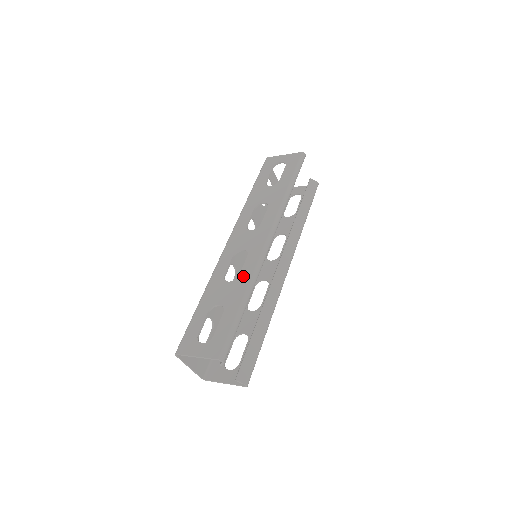
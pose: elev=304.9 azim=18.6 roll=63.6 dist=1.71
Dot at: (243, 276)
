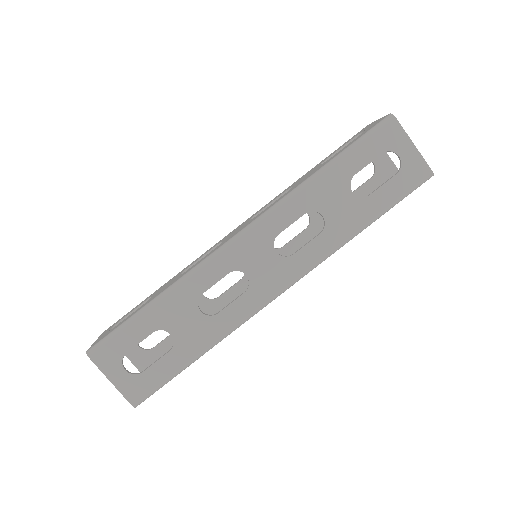
Dot at: (221, 321)
